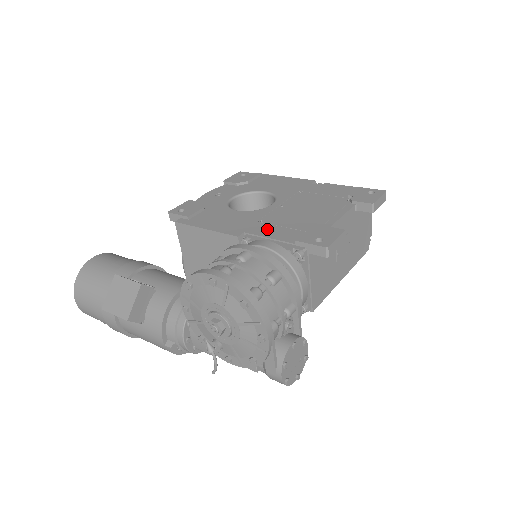
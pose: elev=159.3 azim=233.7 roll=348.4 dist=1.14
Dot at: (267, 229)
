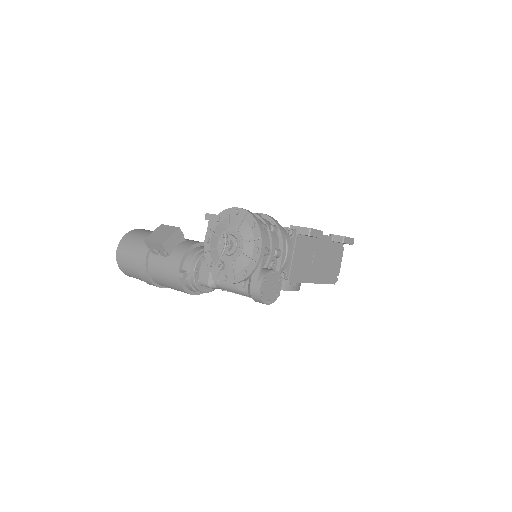
Dot at: occluded
